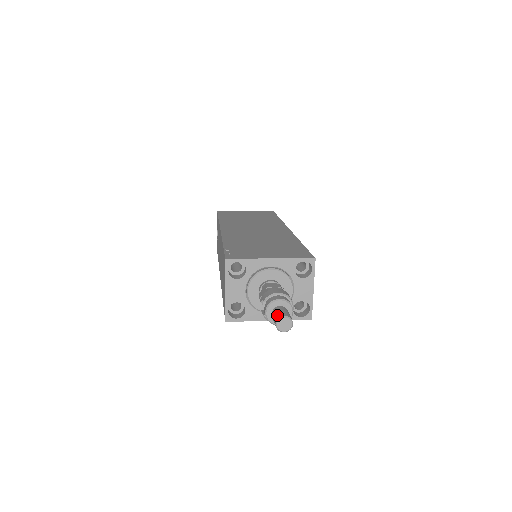
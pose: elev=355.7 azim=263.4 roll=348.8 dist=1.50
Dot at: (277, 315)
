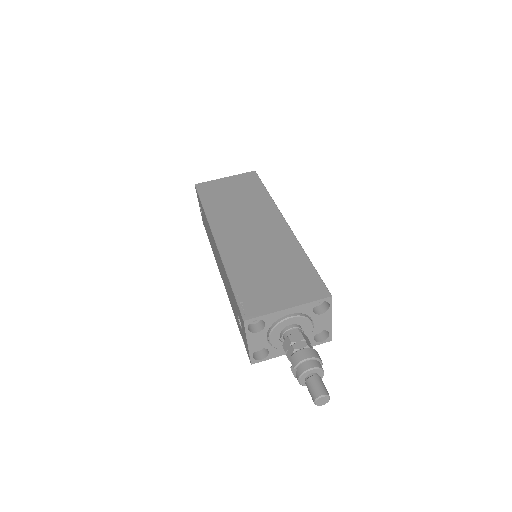
Dot at: (314, 393)
